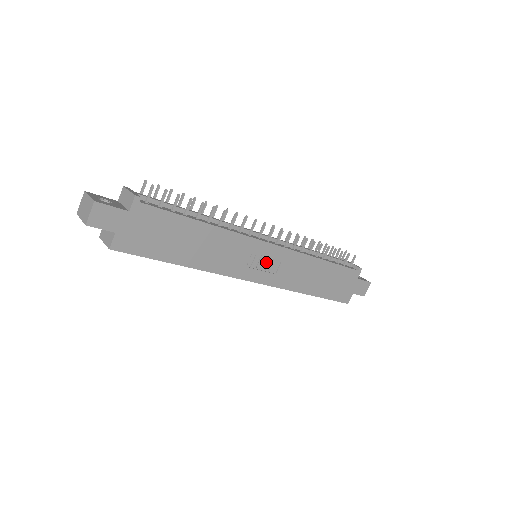
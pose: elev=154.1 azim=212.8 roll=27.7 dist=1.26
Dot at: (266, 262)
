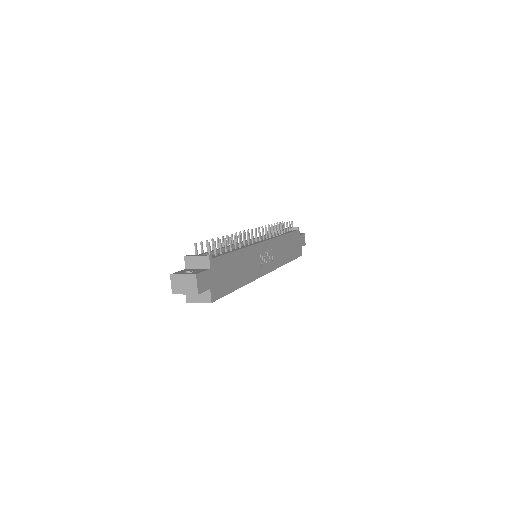
Dot at: (267, 256)
